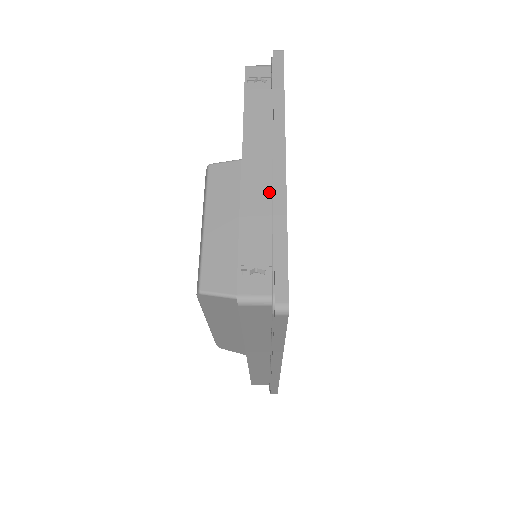
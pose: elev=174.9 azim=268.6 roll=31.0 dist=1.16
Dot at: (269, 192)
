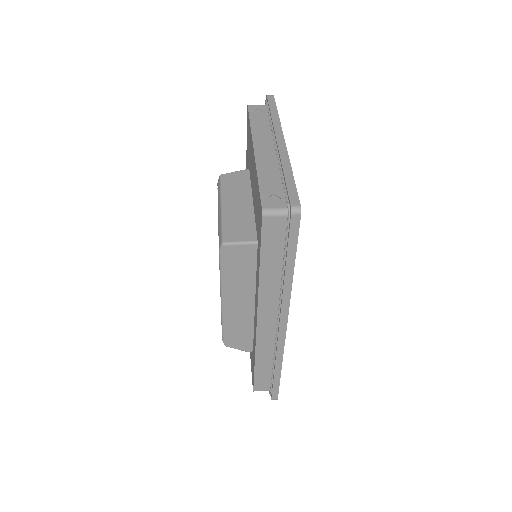
Dot at: (275, 160)
